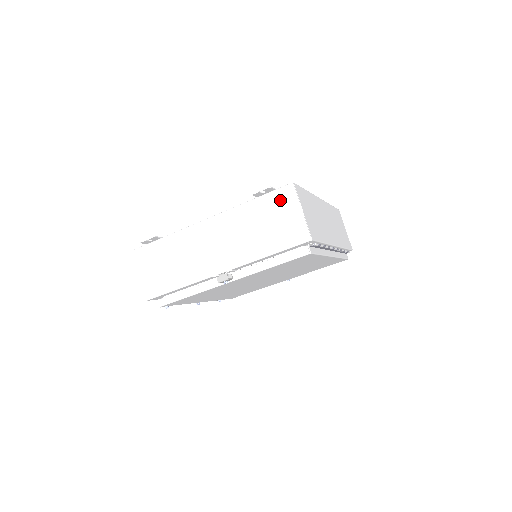
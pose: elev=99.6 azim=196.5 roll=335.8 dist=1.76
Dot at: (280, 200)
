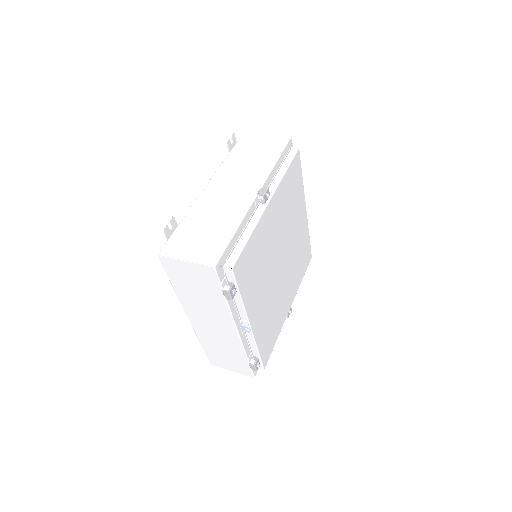
Dot at: (247, 141)
